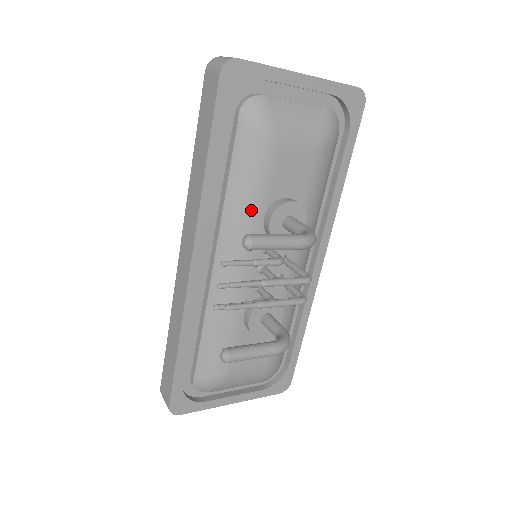
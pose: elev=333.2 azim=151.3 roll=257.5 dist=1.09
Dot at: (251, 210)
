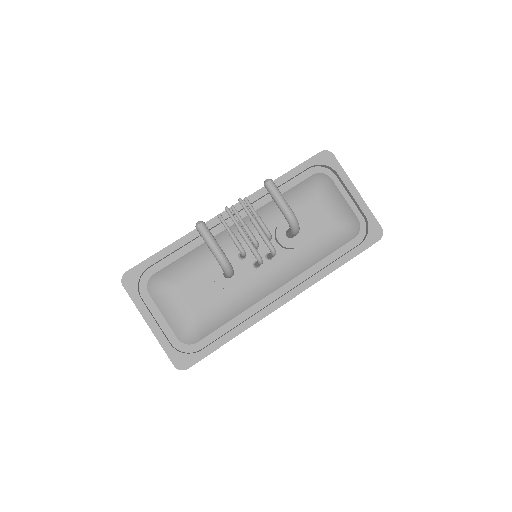
Dot at: (279, 212)
